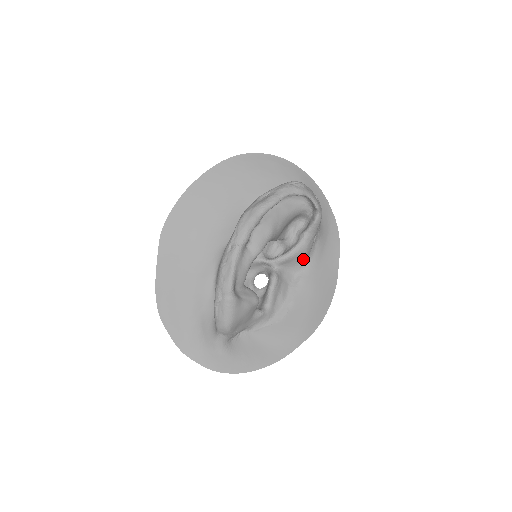
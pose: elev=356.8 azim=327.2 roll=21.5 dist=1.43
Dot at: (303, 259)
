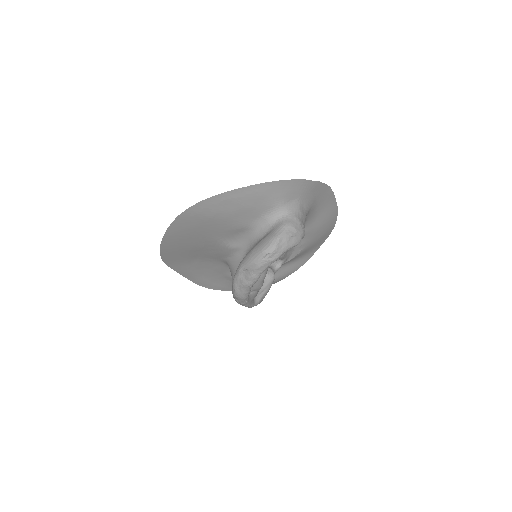
Dot at: occluded
